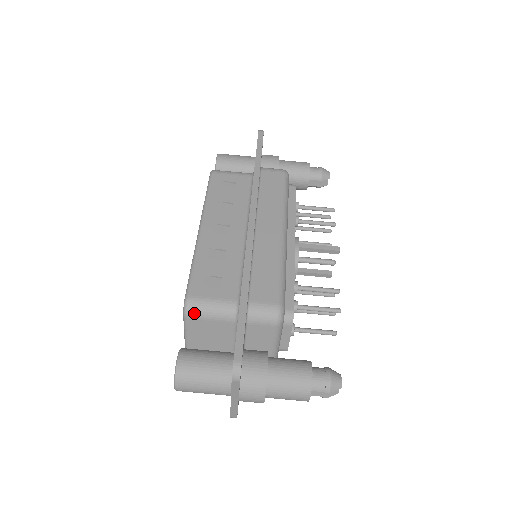
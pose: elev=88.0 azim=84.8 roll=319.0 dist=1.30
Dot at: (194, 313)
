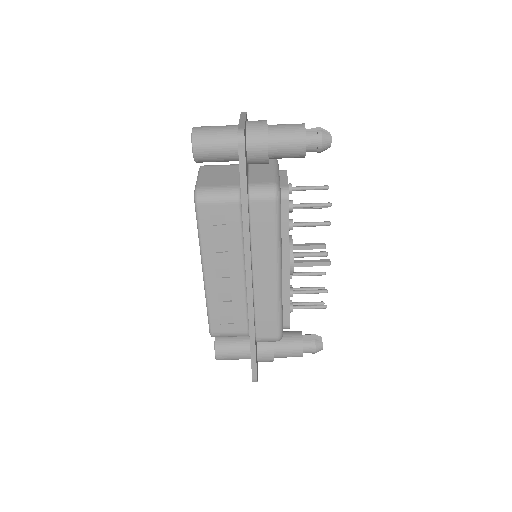
Dot at: occluded
